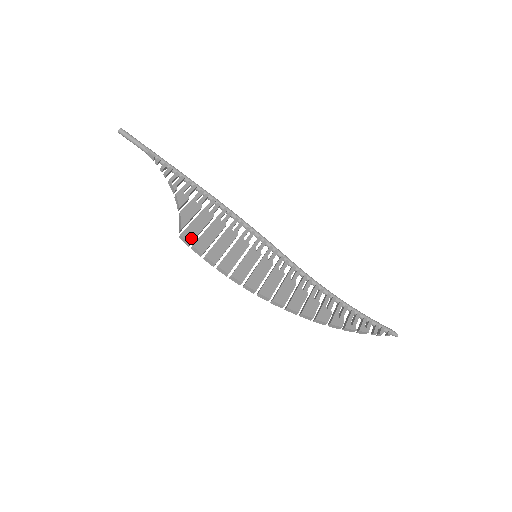
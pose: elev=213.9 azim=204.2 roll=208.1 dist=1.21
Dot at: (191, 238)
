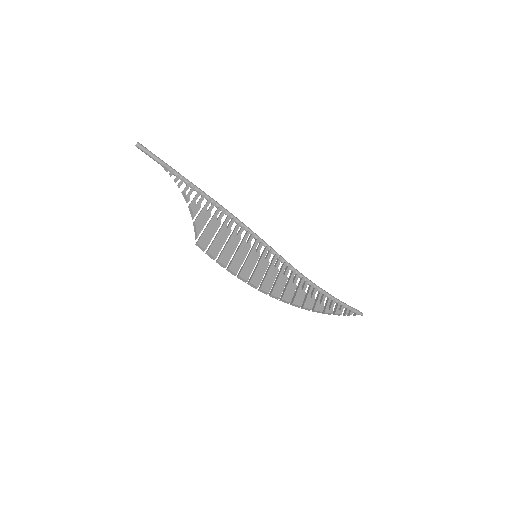
Dot at: (206, 245)
